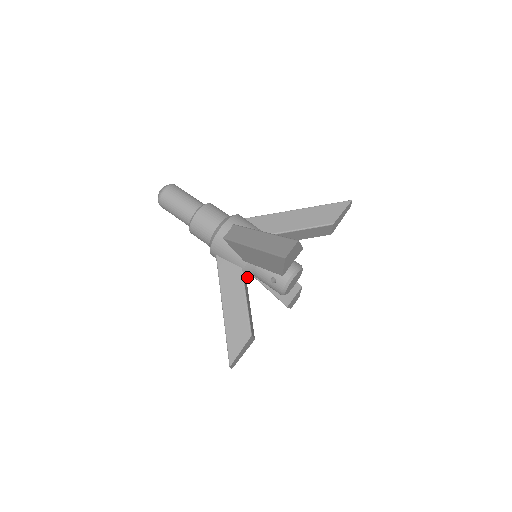
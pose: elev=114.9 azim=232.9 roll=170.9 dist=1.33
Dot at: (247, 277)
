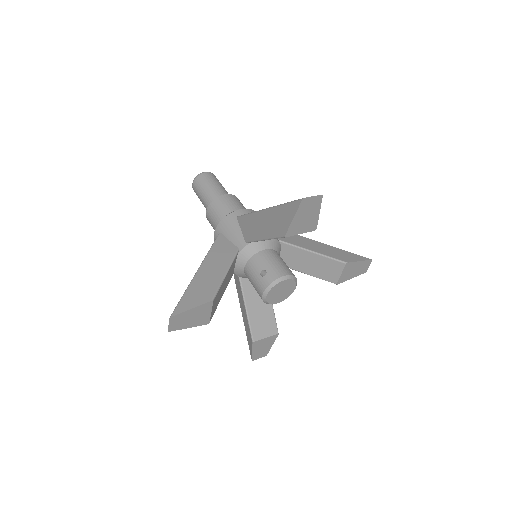
Dot at: (236, 268)
